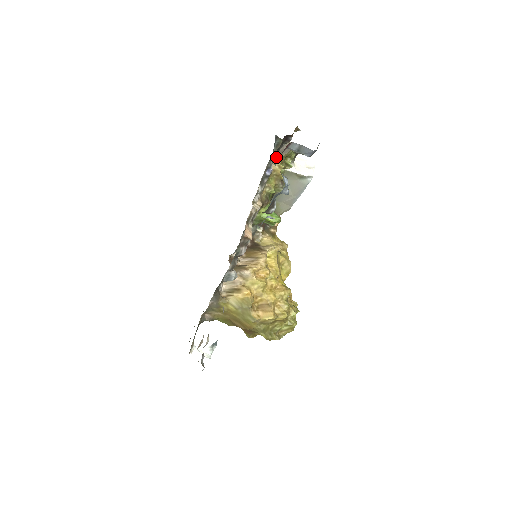
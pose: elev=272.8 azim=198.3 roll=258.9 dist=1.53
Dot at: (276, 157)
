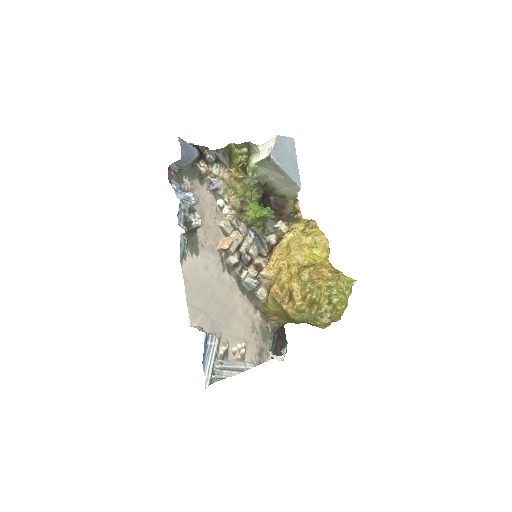
Dot at: (230, 164)
